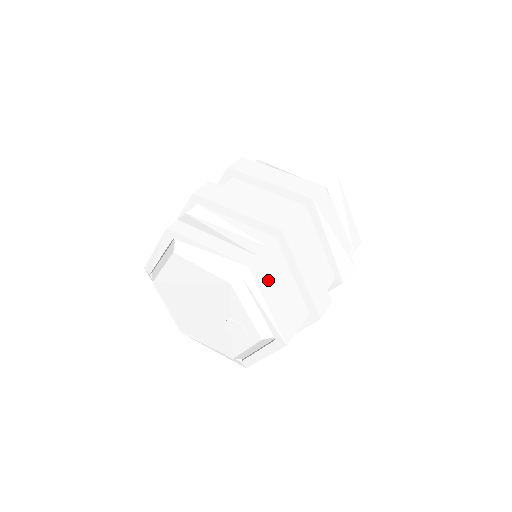
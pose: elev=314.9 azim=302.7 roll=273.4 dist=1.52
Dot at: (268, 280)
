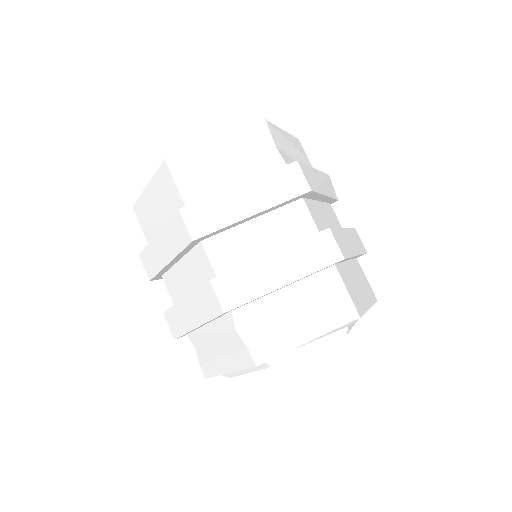
Dot at: (358, 296)
